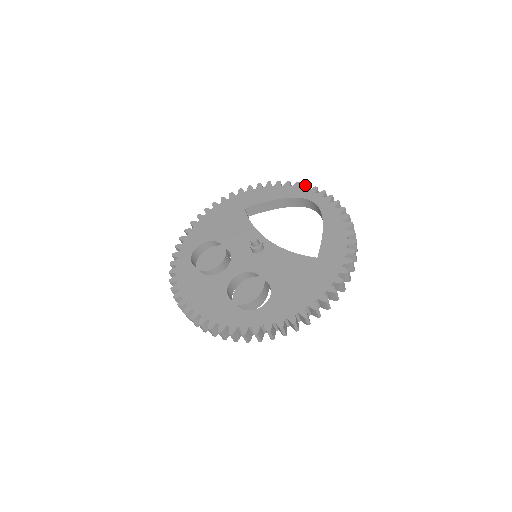
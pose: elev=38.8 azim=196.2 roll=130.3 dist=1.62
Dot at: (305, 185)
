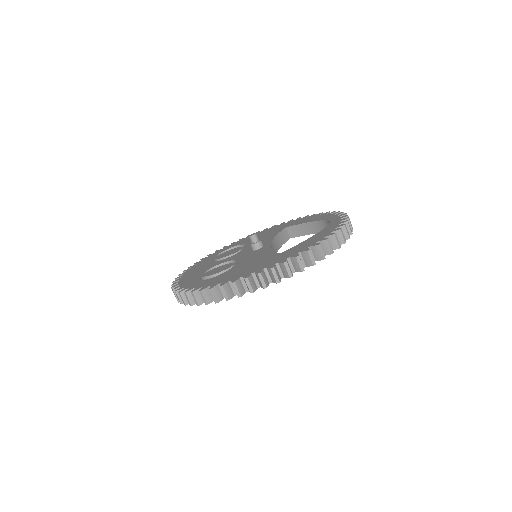
Dot at: (340, 213)
